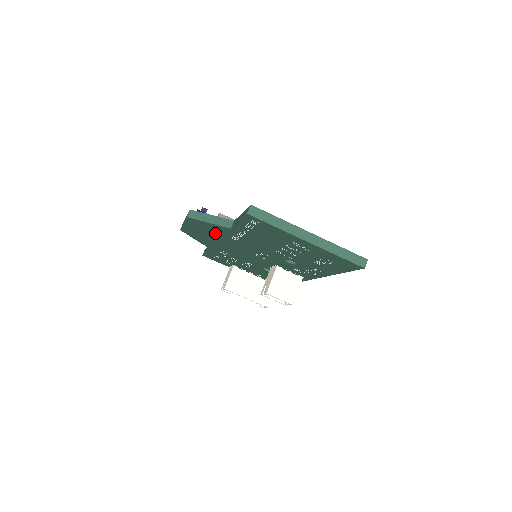
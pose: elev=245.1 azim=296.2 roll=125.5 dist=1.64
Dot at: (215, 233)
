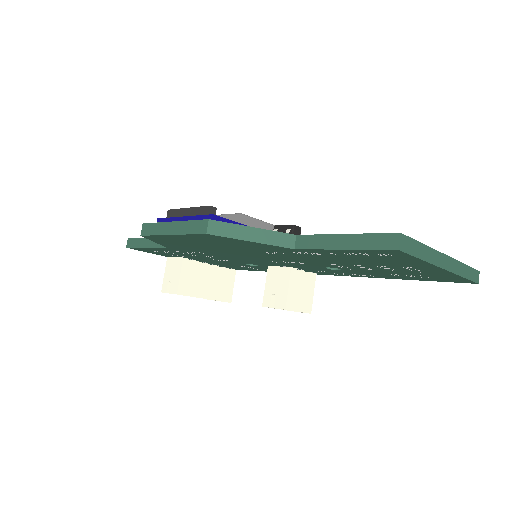
Dot at: (233, 246)
